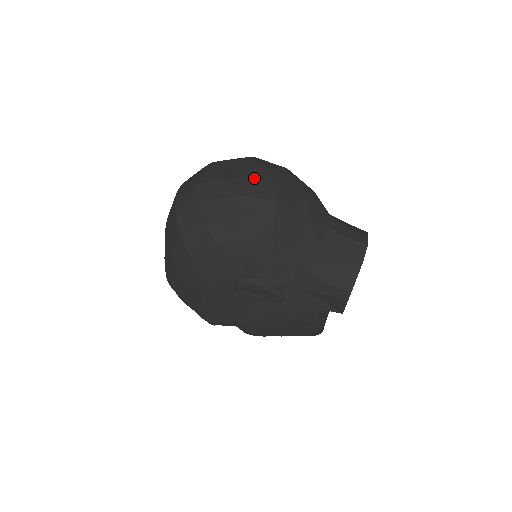
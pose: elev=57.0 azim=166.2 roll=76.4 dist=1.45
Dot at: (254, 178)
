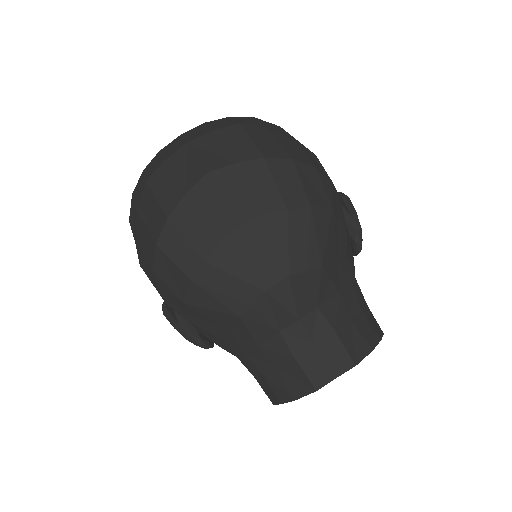
Dot at: (191, 228)
